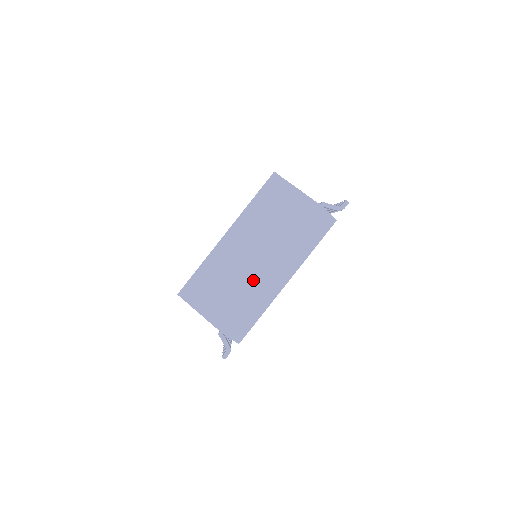
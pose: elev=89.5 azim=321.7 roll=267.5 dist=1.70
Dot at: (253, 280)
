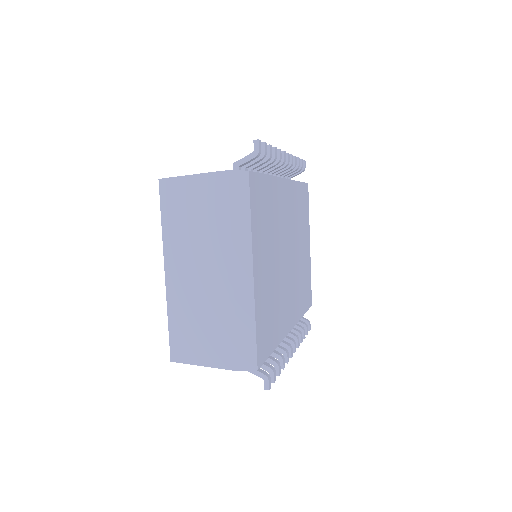
Dot at: (220, 297)
